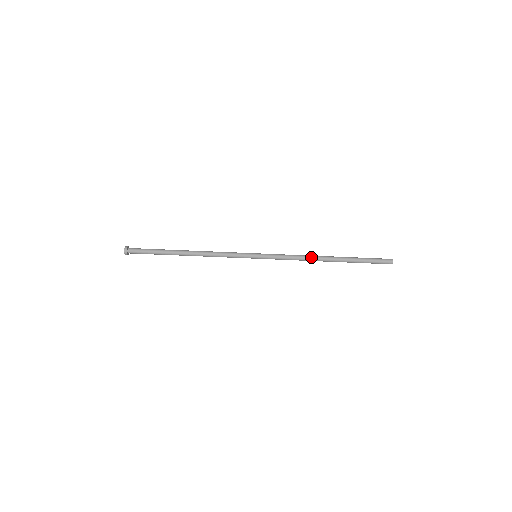
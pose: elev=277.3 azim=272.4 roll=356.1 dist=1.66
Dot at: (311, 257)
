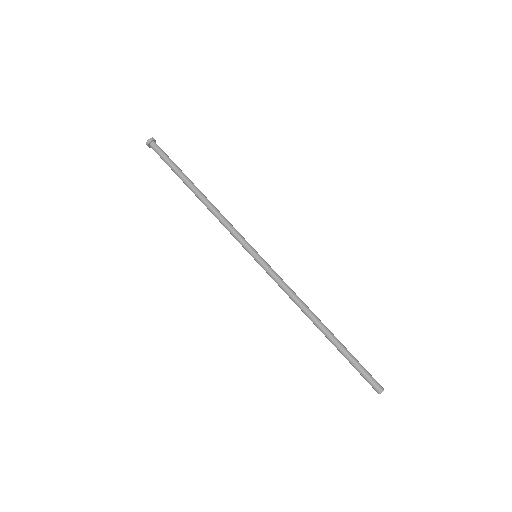
Dot at: (305, 307)
